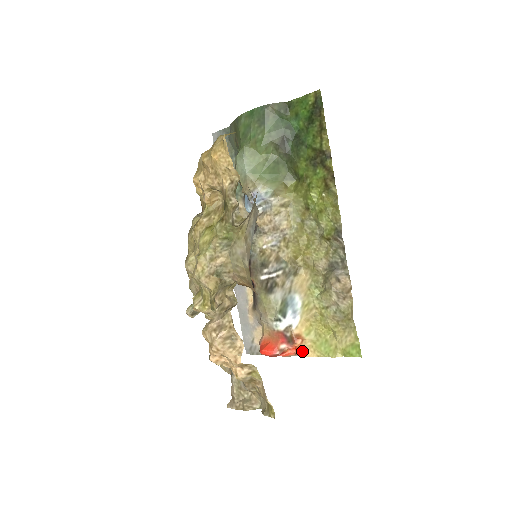
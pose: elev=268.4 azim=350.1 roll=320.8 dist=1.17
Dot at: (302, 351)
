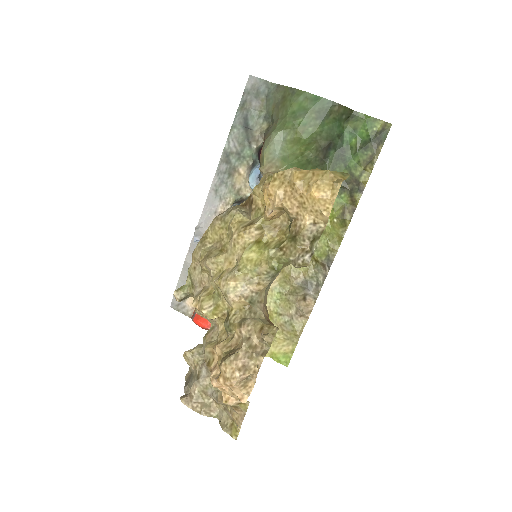
Dot at: occluded
